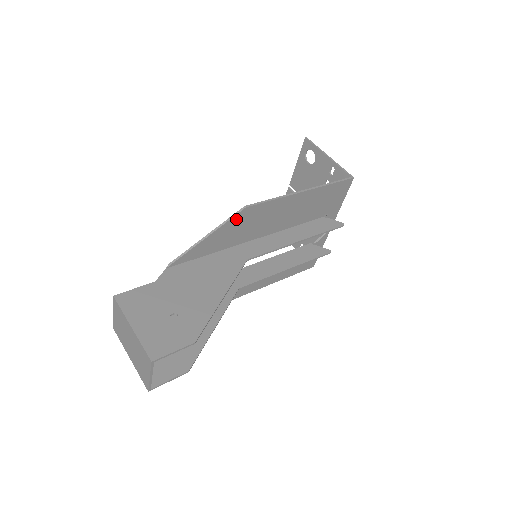
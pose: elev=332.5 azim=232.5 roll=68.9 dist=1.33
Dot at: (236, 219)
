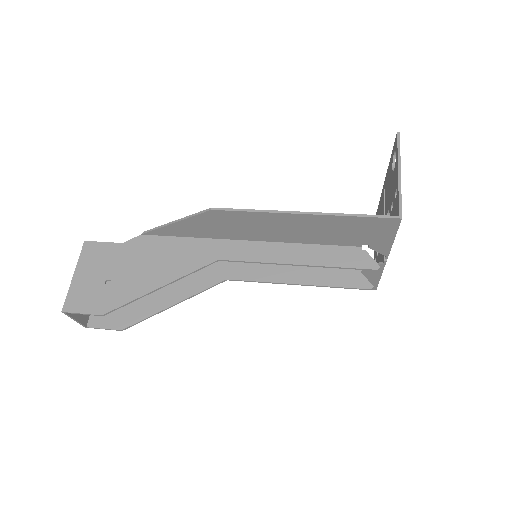
Dot at: (205, 217)
